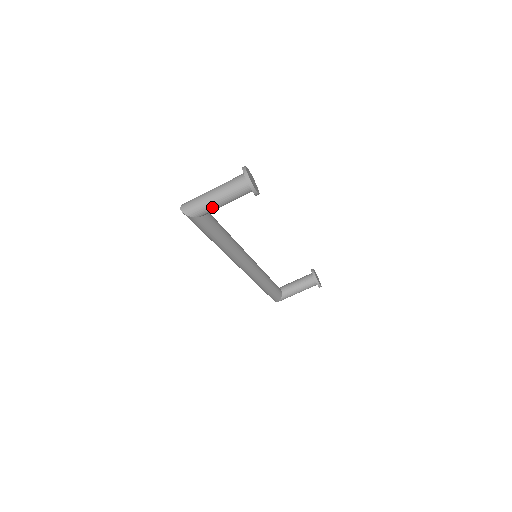
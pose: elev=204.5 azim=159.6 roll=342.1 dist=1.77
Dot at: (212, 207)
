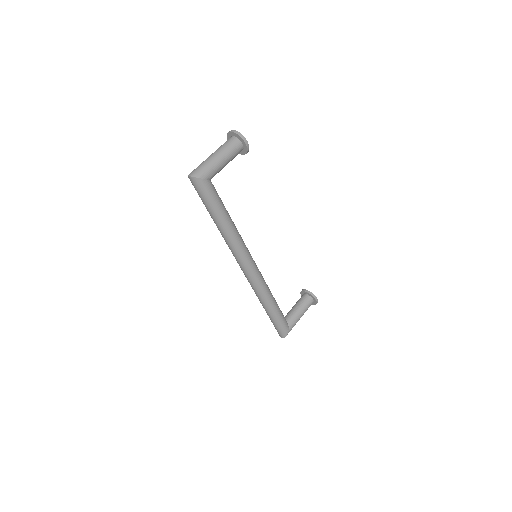
Dot at: (216, 166)
